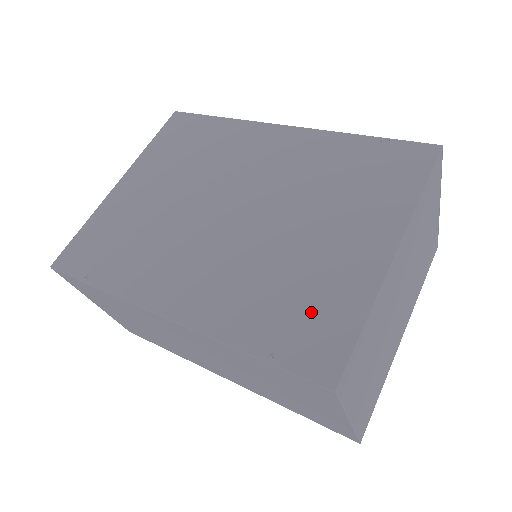
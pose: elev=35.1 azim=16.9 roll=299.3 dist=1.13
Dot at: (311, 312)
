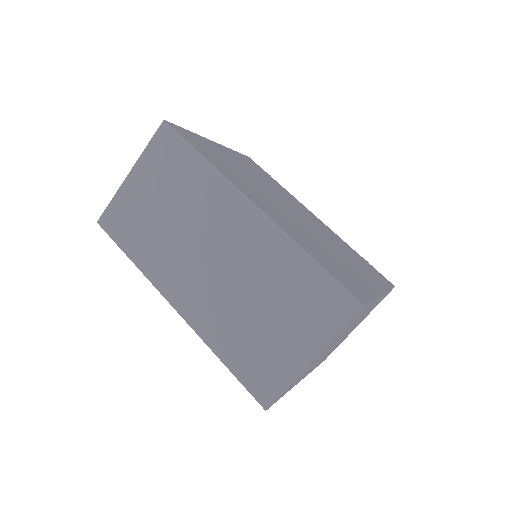
Dot at: (346, 275)
